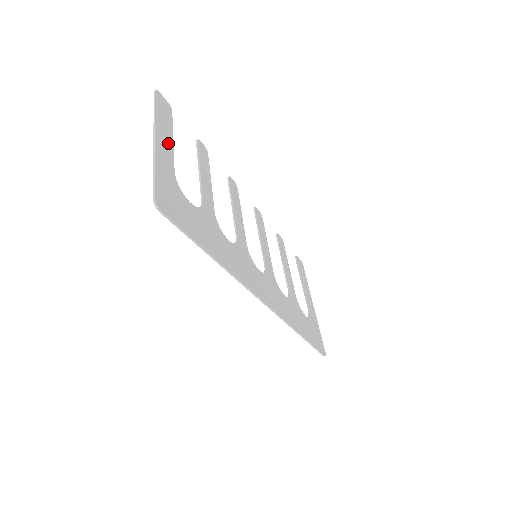
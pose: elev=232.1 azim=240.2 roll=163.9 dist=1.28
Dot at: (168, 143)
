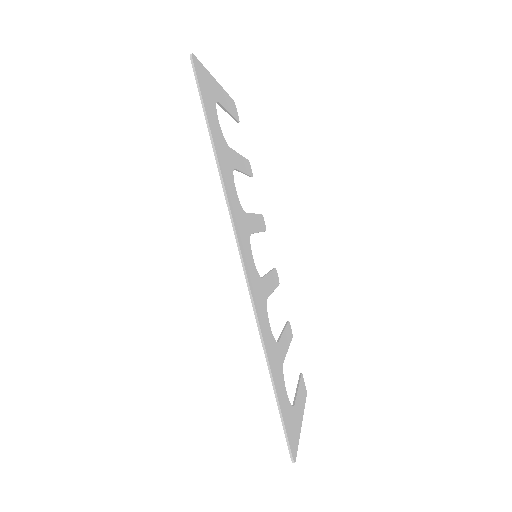
Dot at: (224, 102)
